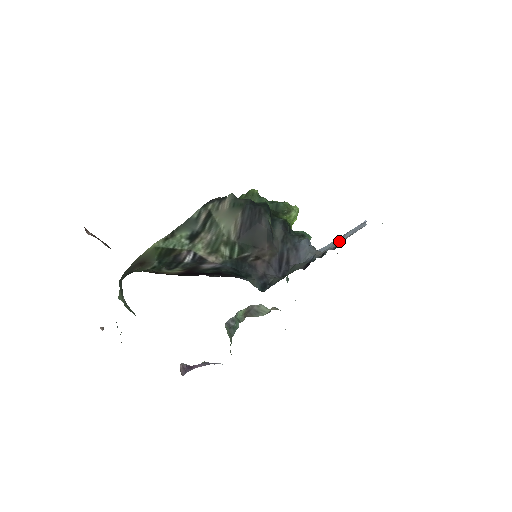
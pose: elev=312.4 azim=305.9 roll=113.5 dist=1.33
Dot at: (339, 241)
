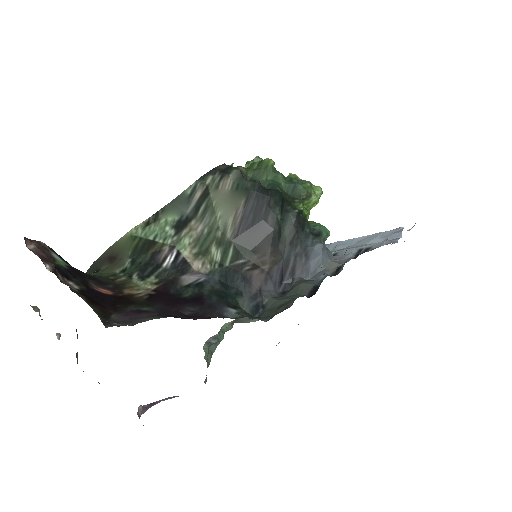
Dot at: (364, 243)
